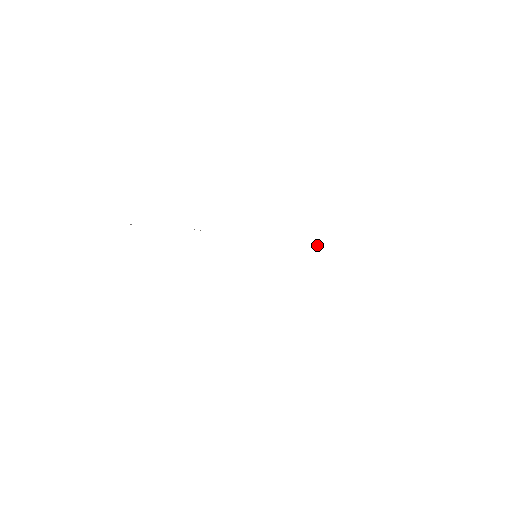
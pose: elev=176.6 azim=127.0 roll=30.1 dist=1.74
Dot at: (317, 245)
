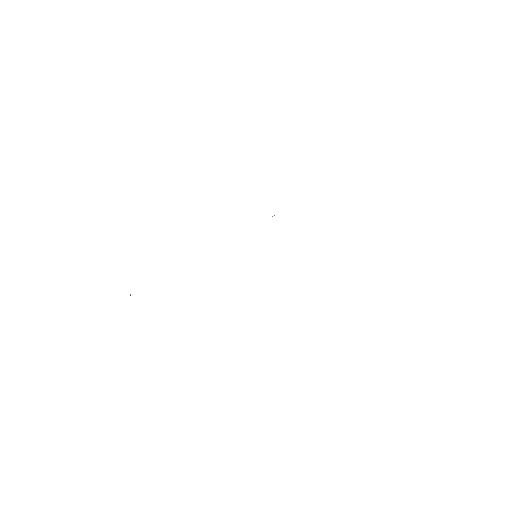
Dot at: occluded
